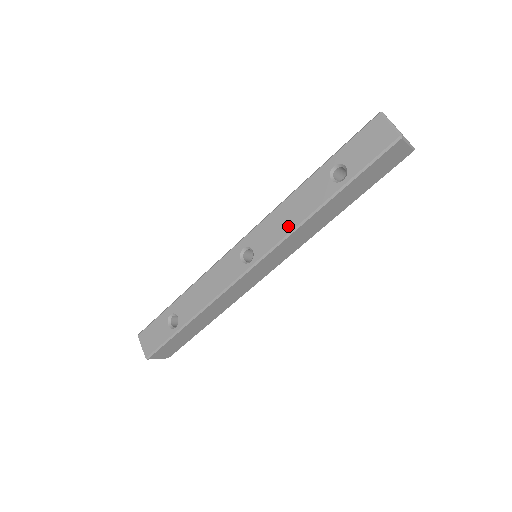
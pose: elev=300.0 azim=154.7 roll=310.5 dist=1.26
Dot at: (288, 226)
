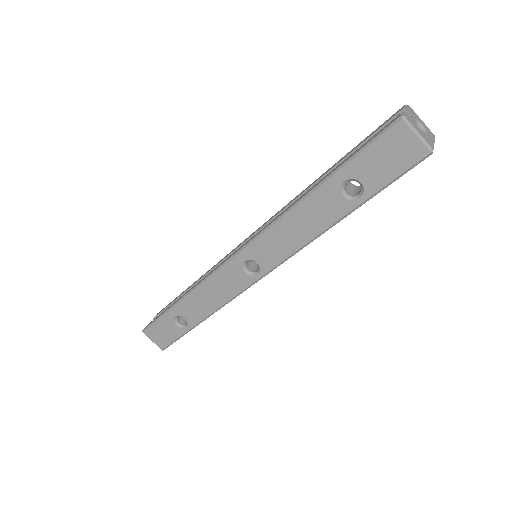
Dot at: (296, 243)
